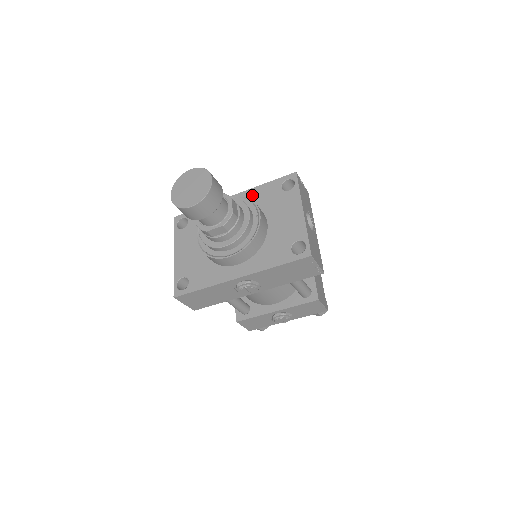
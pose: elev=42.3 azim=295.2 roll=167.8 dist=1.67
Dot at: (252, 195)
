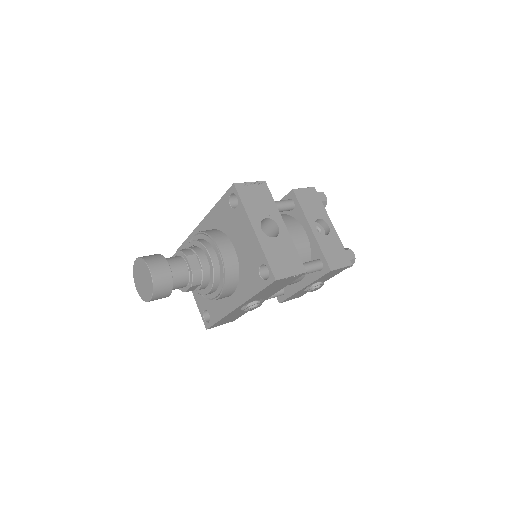
Dot at: (214, 218)
